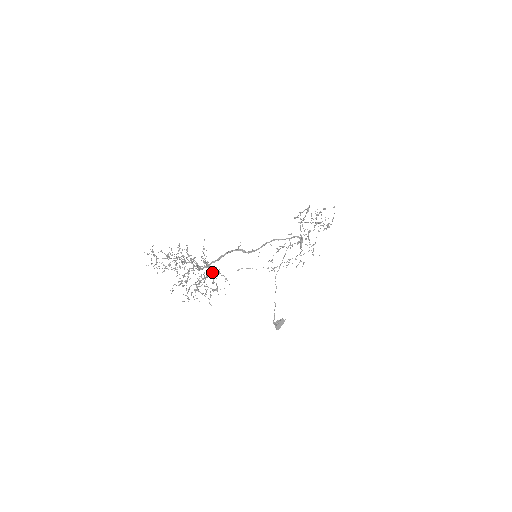
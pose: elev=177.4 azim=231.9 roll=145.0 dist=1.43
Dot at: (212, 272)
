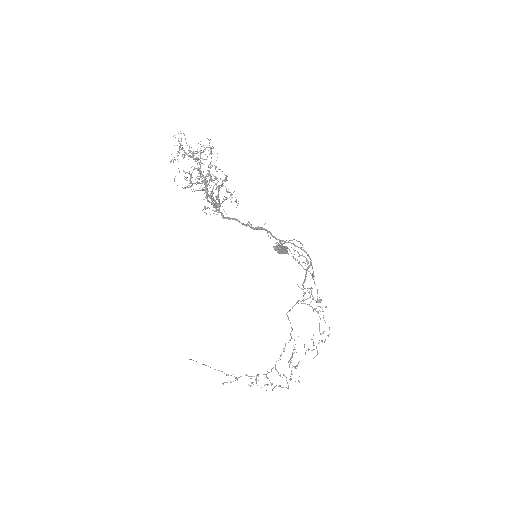
Dot at: (218, 207)
